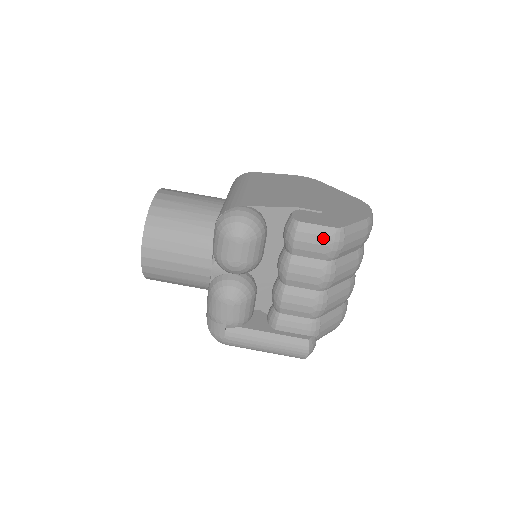
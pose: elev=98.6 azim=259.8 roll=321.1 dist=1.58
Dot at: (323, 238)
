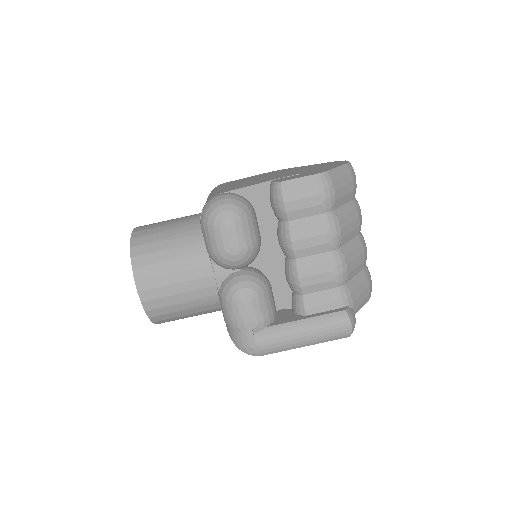
Dot at: (311, 188)
